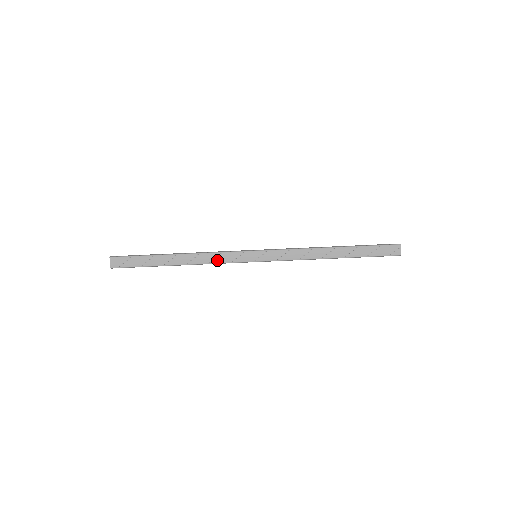
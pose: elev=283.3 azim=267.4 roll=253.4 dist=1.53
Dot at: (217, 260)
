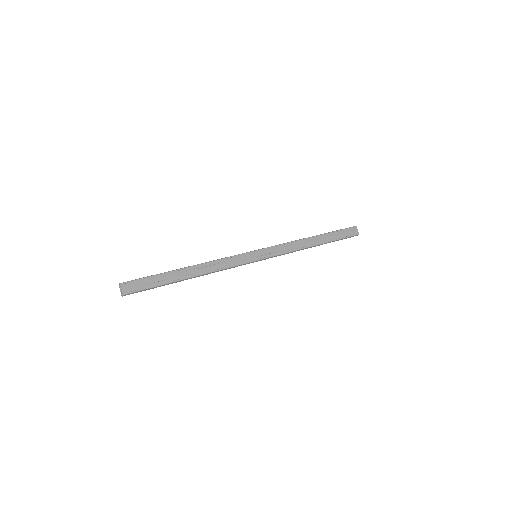
Dot at: (226, 265)
